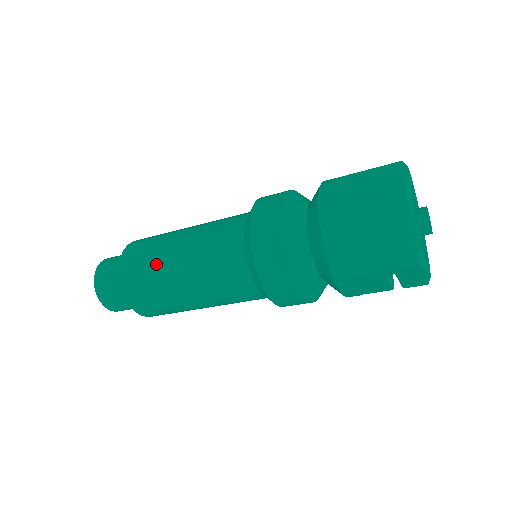
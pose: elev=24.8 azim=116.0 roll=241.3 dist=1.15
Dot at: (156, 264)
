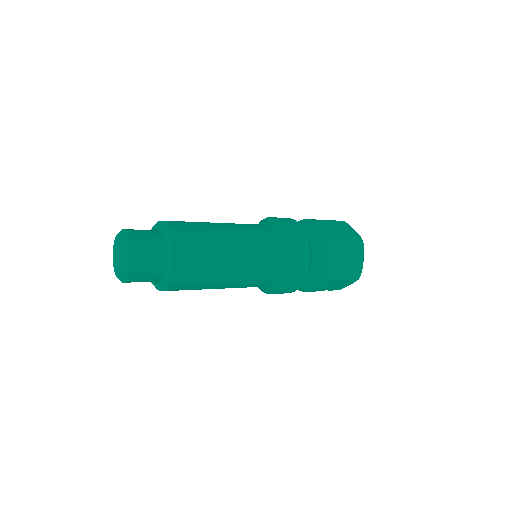
Dot at: (211, 248)
